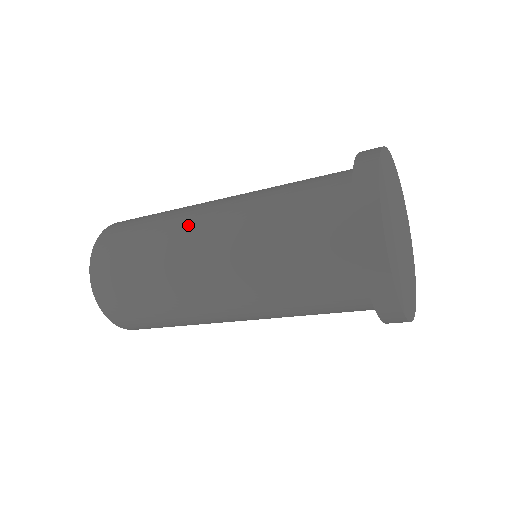
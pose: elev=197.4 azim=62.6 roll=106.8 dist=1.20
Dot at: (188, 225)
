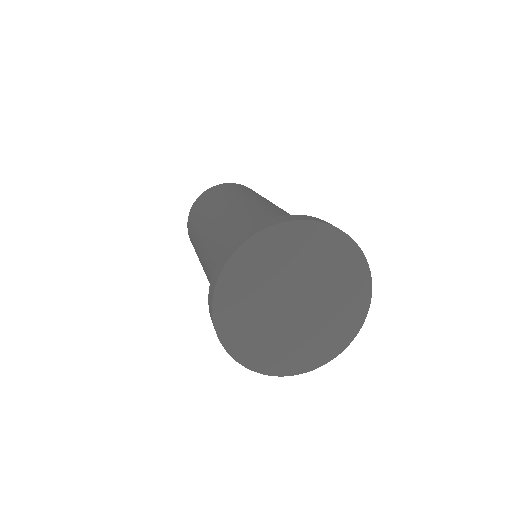
Dot at: (228, 202)
